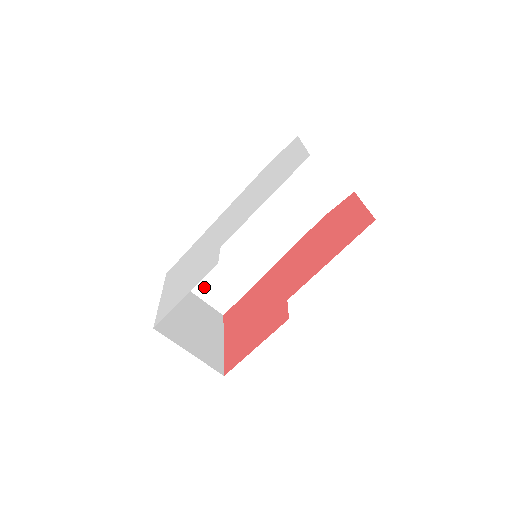
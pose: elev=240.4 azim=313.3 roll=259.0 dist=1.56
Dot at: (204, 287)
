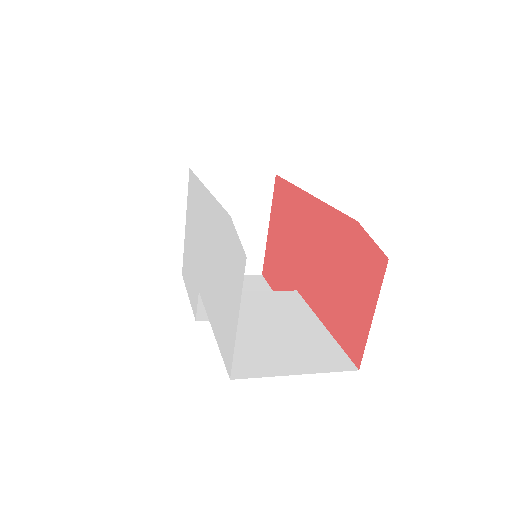
Dot at: occluded
